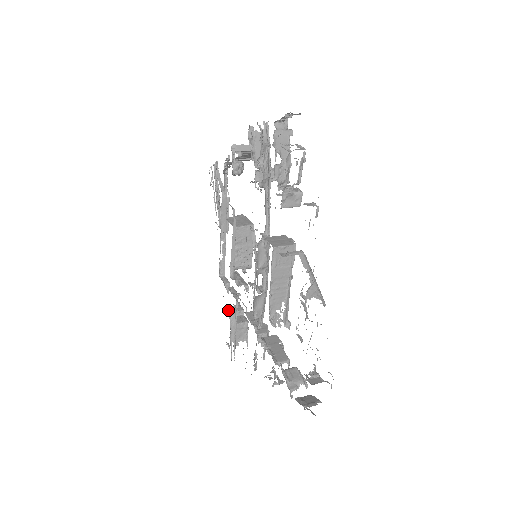
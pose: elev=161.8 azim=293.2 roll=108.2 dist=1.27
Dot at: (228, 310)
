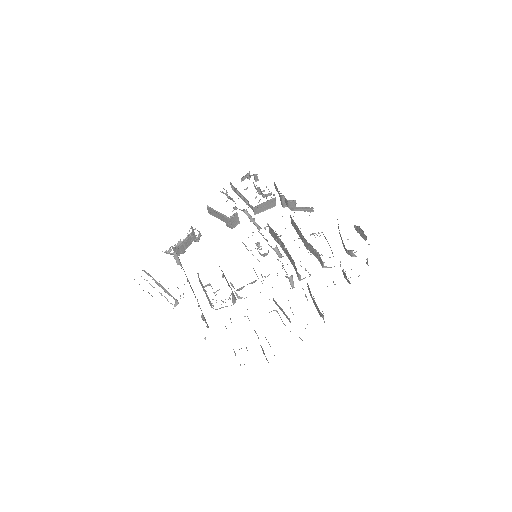
Dot at: occluded
